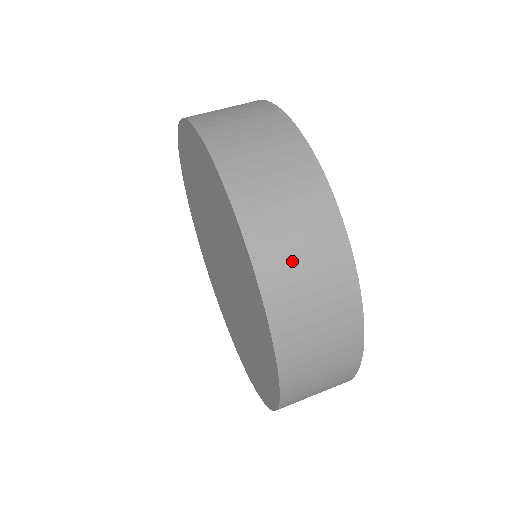
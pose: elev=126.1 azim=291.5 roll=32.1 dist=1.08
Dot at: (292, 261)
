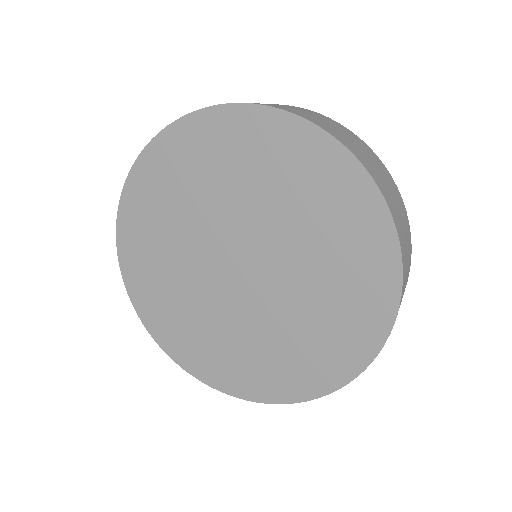
Dot at: (301, 112)
